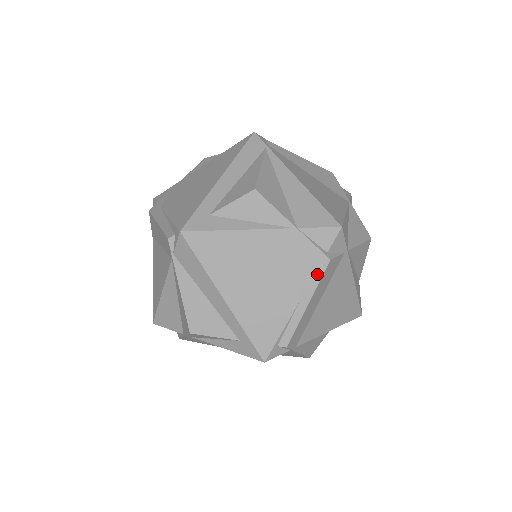
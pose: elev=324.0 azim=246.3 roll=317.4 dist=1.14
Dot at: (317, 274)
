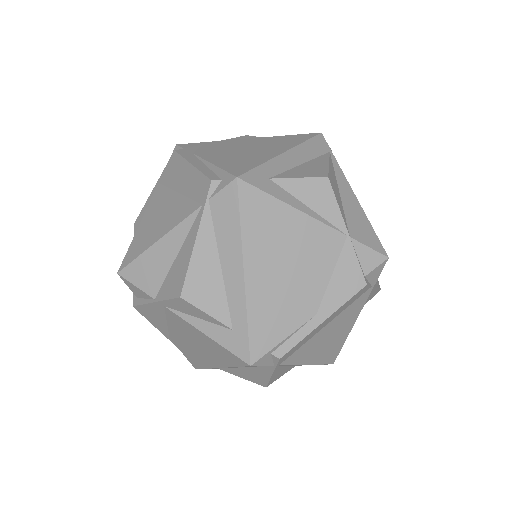
Dot at: (347, 293)
